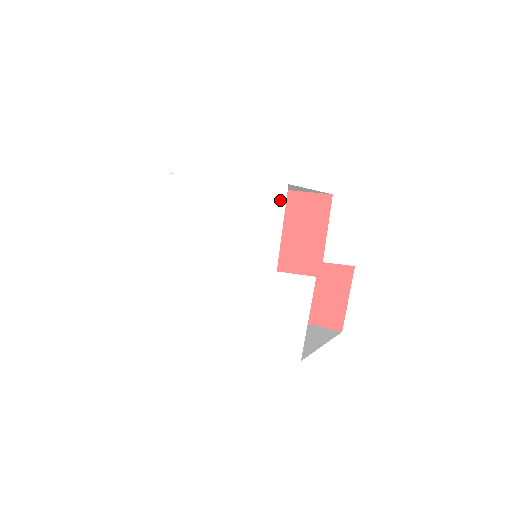
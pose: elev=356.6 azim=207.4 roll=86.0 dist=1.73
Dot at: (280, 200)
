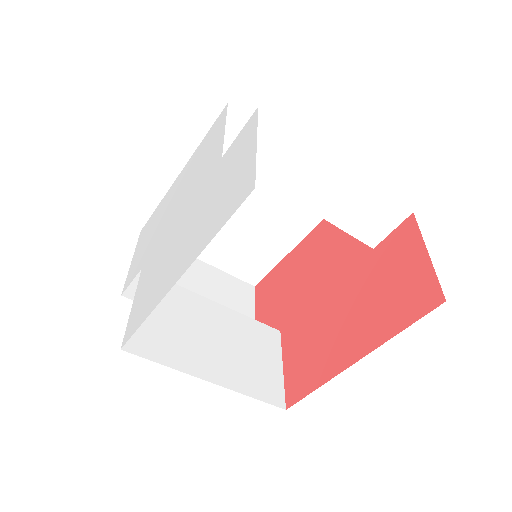
Dot at: (222, 118)
